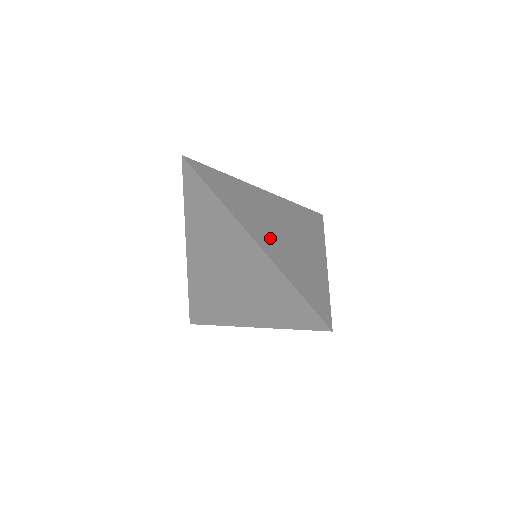
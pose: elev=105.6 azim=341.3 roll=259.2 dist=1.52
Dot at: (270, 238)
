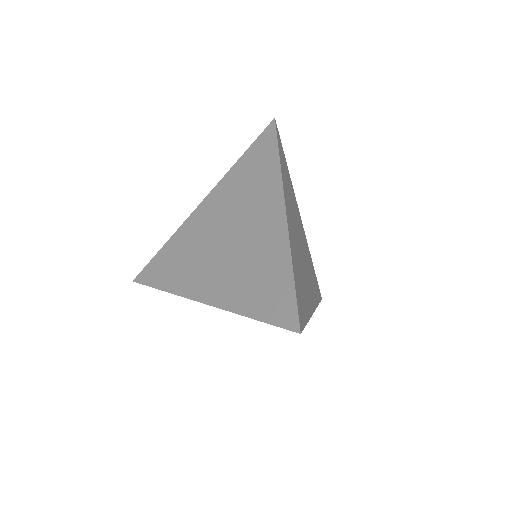
Dot at: (216, 274)
